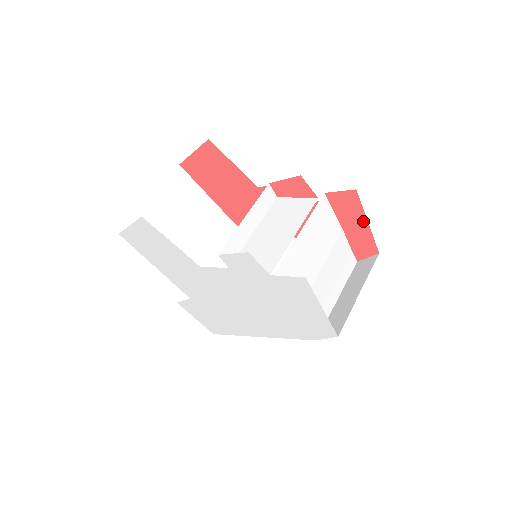
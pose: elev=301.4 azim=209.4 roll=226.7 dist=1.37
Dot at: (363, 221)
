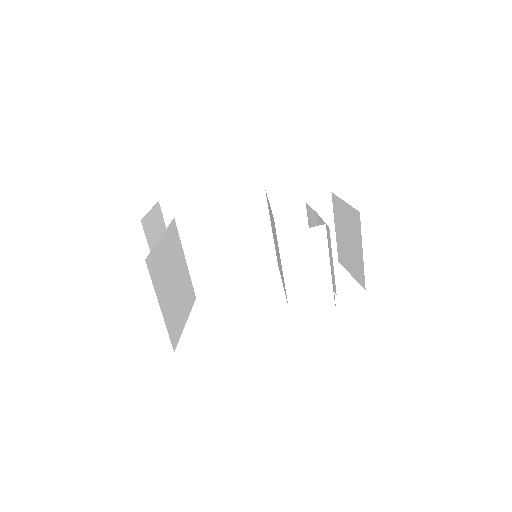
Dot at: occluded
